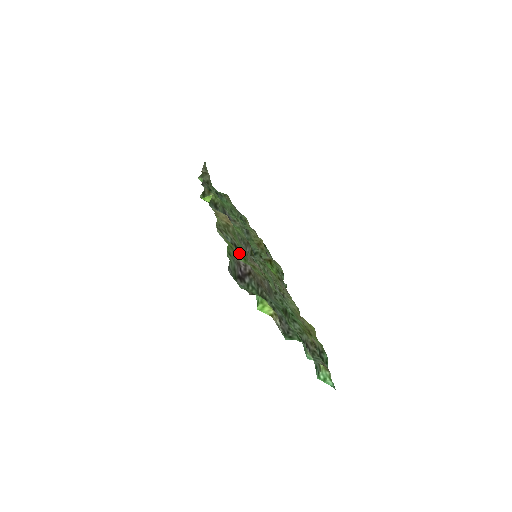
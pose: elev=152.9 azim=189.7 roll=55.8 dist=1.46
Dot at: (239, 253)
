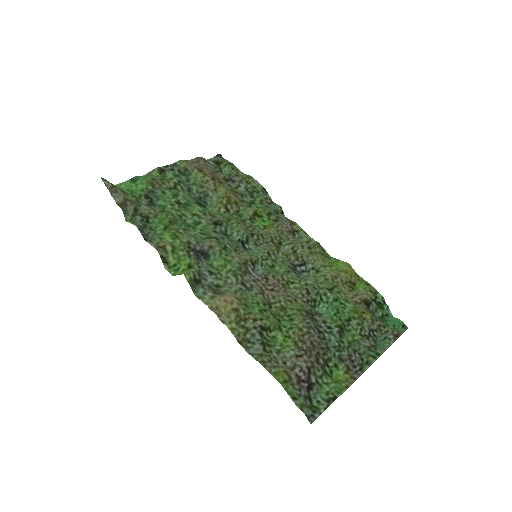
Dot at: (270, 329)
